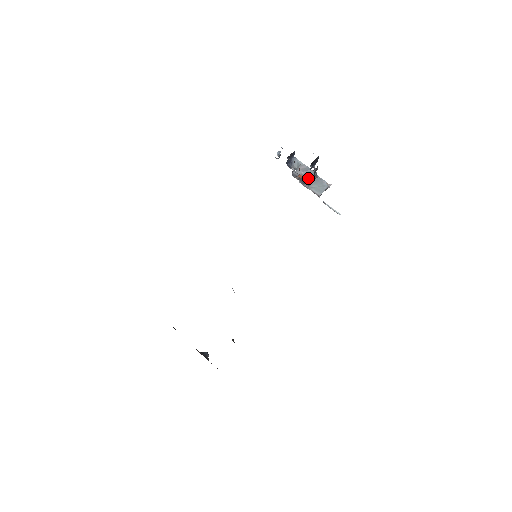
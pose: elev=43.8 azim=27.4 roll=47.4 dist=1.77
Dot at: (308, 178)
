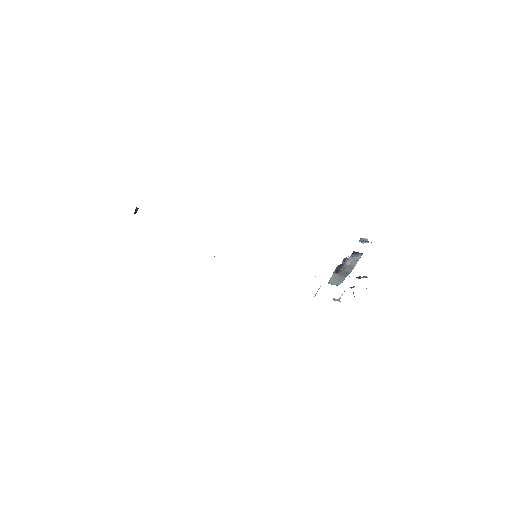
Dot at: (344, 271)
